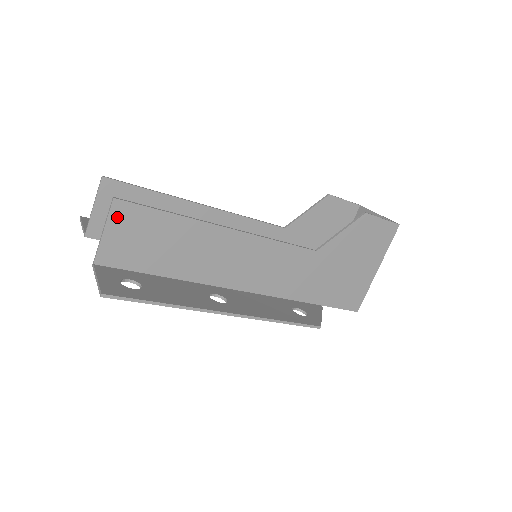
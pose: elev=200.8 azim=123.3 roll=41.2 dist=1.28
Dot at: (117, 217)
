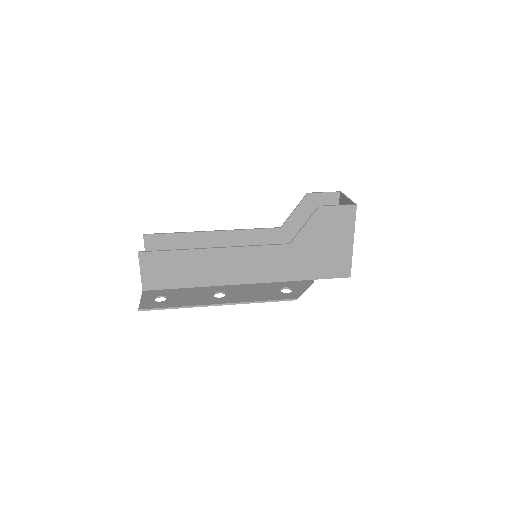
Dot at: (144, 262)
